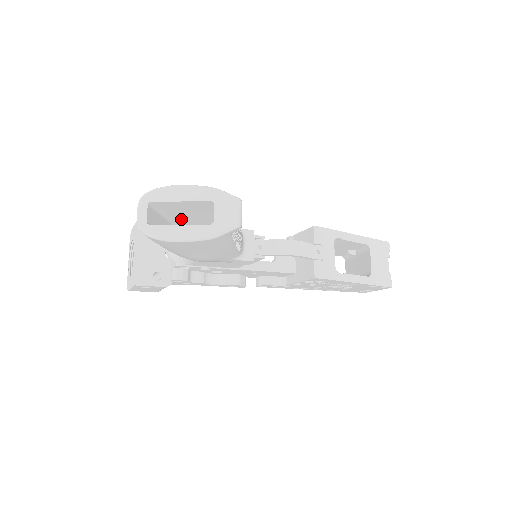
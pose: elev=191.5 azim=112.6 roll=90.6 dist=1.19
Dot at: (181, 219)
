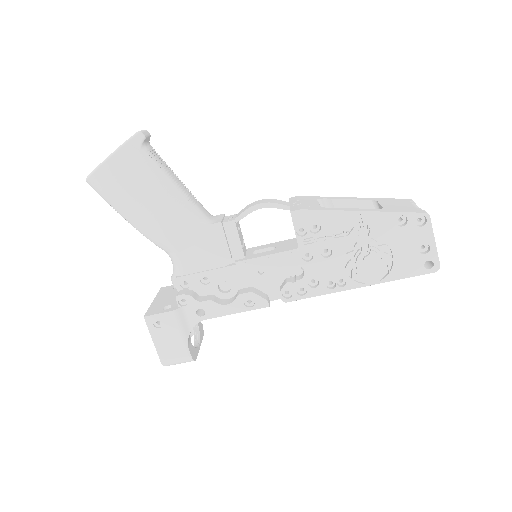
Dot at: occluded
